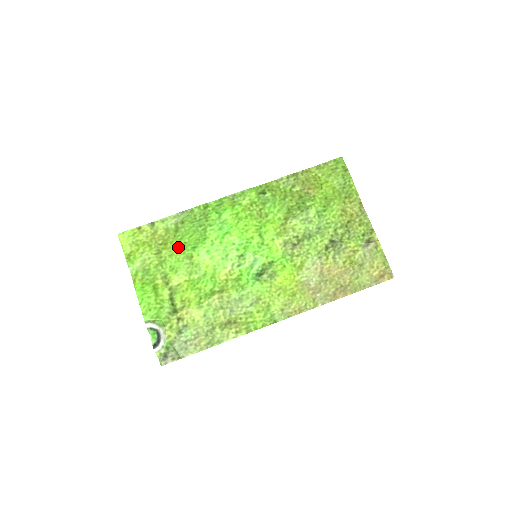
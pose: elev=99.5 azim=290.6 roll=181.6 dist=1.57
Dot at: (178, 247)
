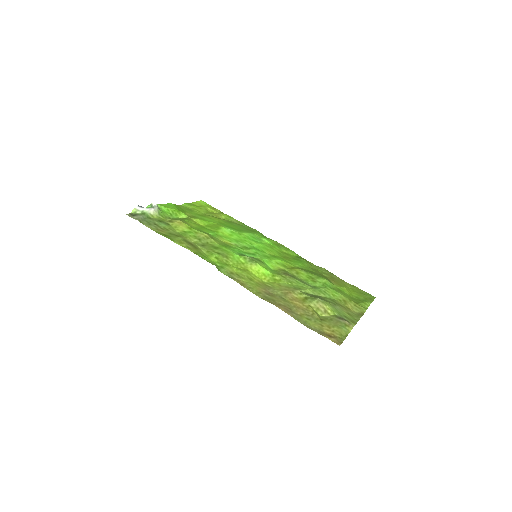
Dot at: (220, 221)
